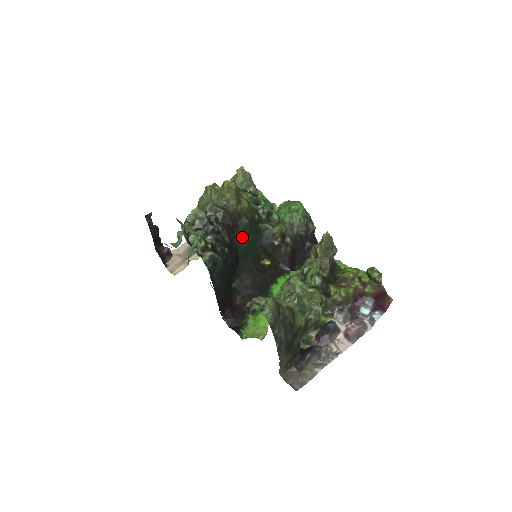
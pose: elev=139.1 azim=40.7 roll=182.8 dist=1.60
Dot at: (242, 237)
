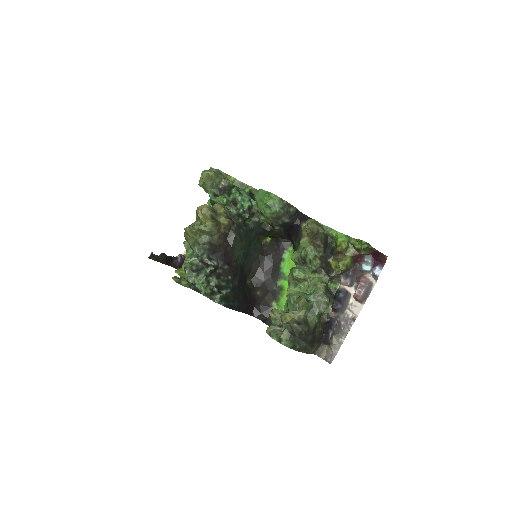
Dot at: (237, 249)
